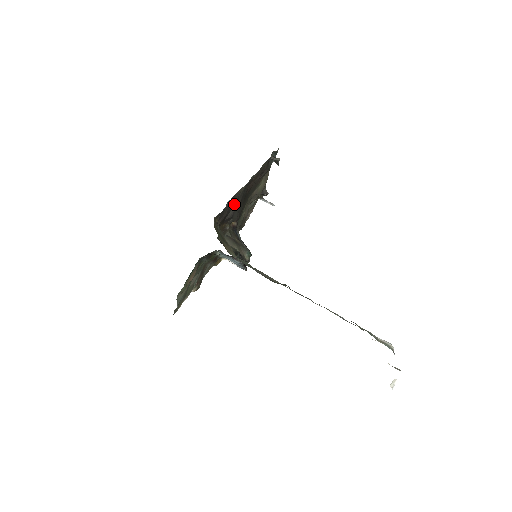
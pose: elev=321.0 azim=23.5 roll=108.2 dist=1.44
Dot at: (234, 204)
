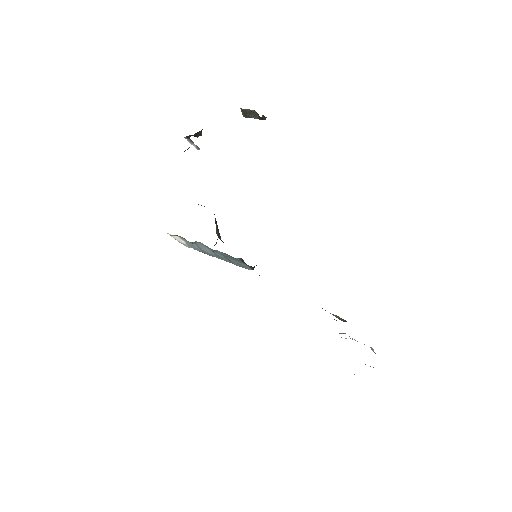
Dot at: occluded
